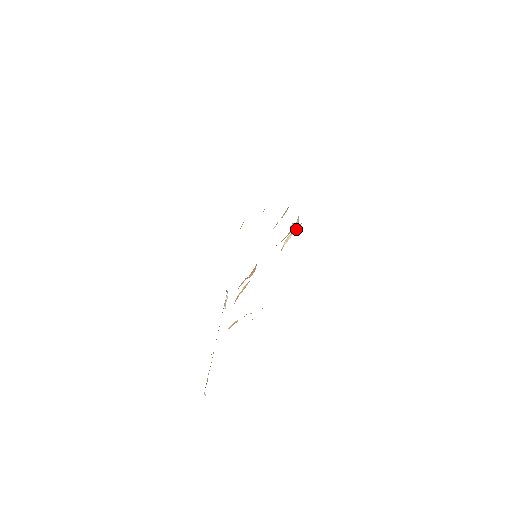
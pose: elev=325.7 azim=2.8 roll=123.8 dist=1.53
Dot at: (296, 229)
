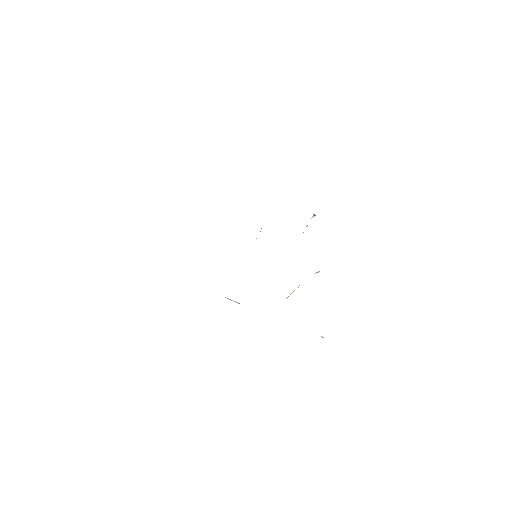
Dot at: occluded
